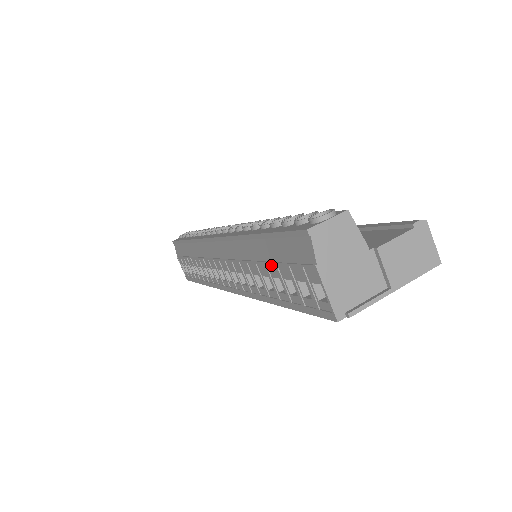
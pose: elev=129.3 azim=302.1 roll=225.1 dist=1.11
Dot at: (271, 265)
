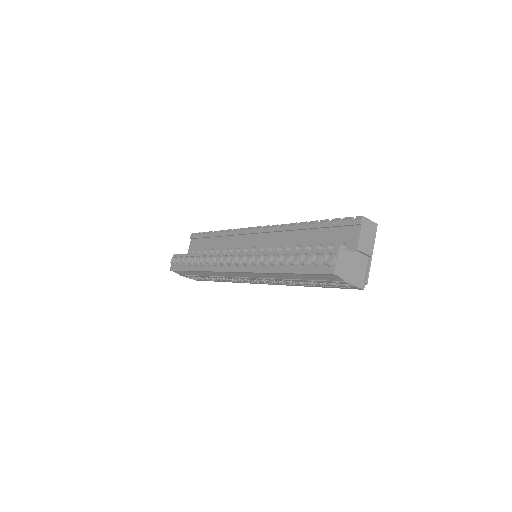
Dot at: (305, 280)
